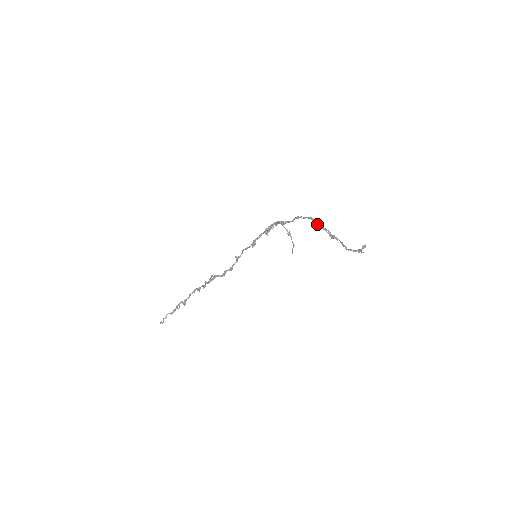
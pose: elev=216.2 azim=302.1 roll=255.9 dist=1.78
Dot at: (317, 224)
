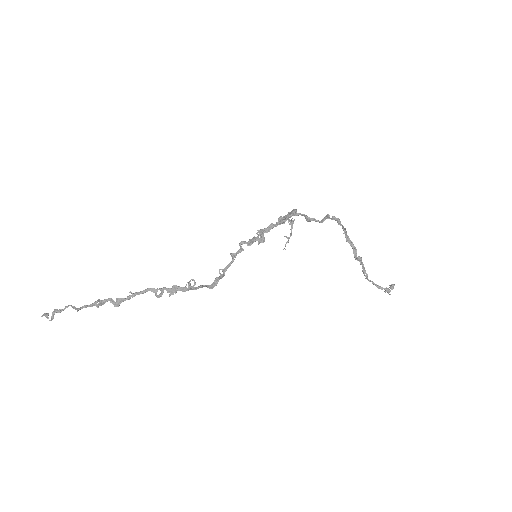
Dot at: (345, 234)
